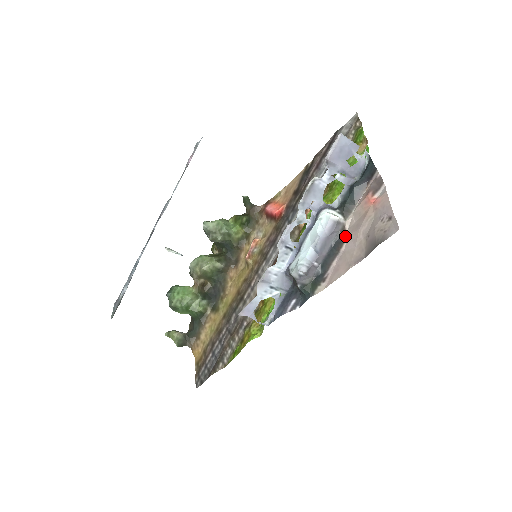
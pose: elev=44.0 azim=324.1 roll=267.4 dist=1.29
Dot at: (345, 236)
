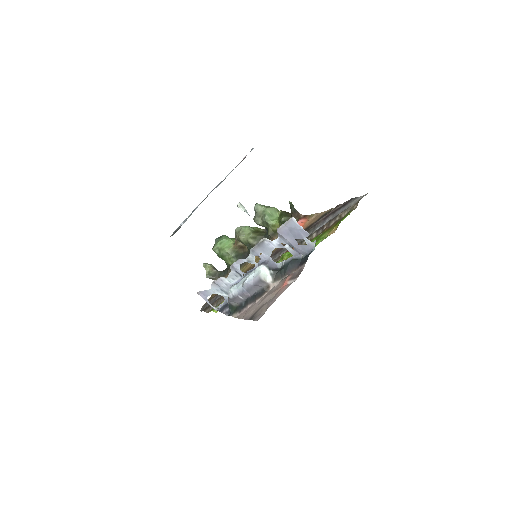
Dot at: (264, 293)
